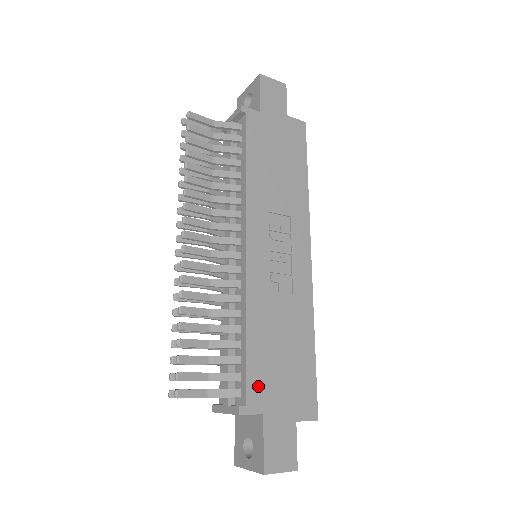
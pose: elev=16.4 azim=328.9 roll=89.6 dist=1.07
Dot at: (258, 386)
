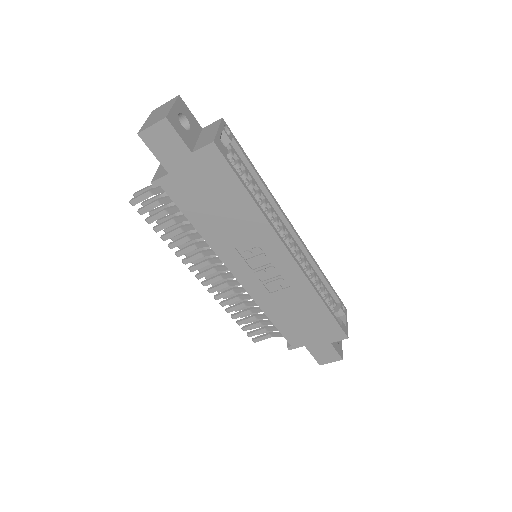
Dot at: (293, 337)
